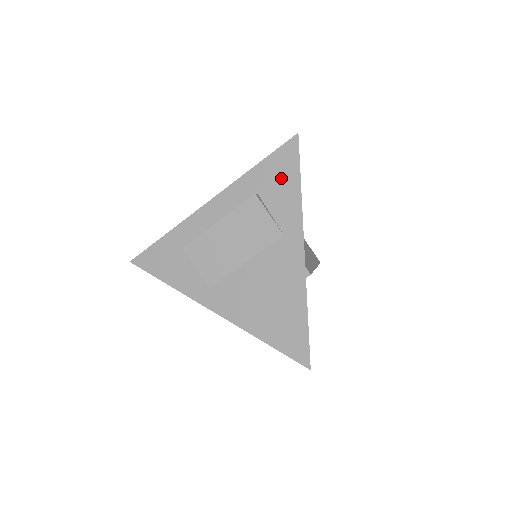
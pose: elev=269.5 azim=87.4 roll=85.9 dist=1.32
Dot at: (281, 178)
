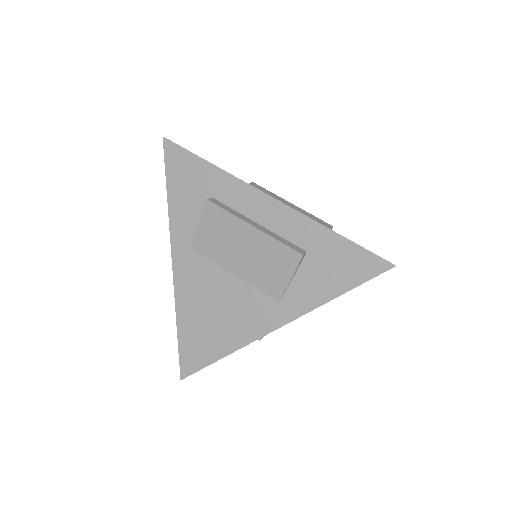
Dot at: (336, 270)
